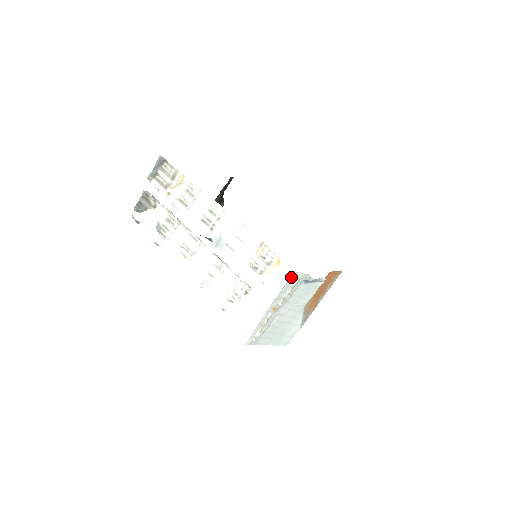
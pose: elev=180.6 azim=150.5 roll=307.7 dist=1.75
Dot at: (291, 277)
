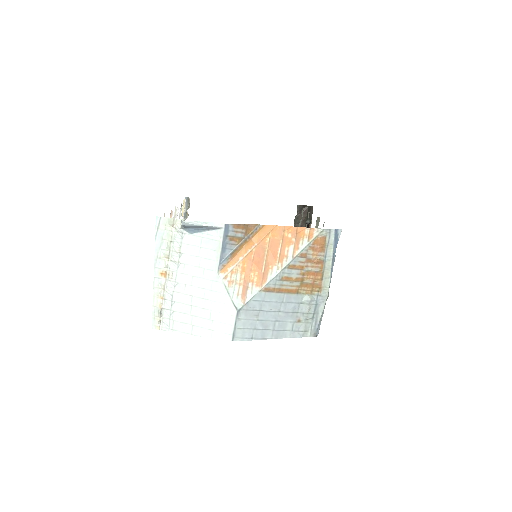
Dot at: (157, 225)
